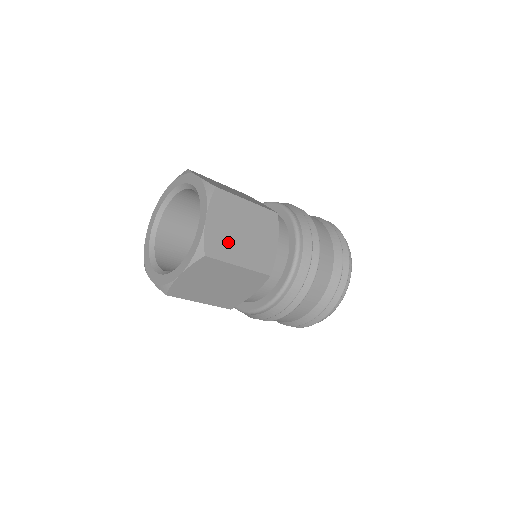
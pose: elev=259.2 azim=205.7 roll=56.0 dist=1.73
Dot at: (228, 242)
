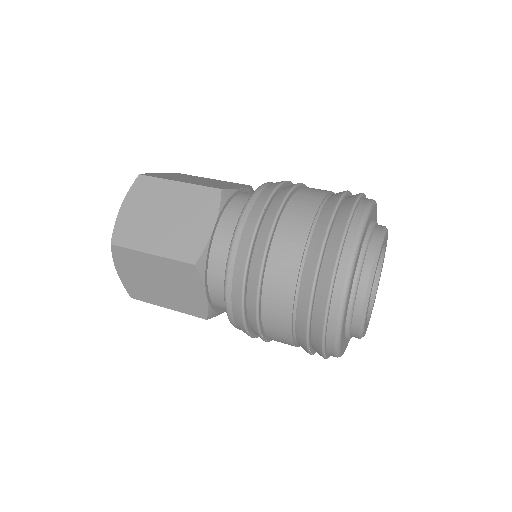
Dot at: (142, 228)
